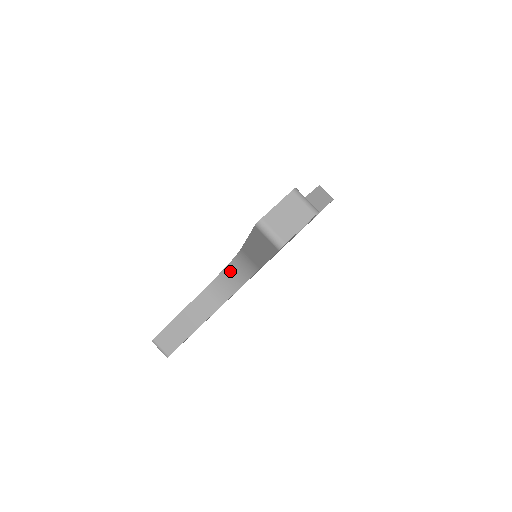
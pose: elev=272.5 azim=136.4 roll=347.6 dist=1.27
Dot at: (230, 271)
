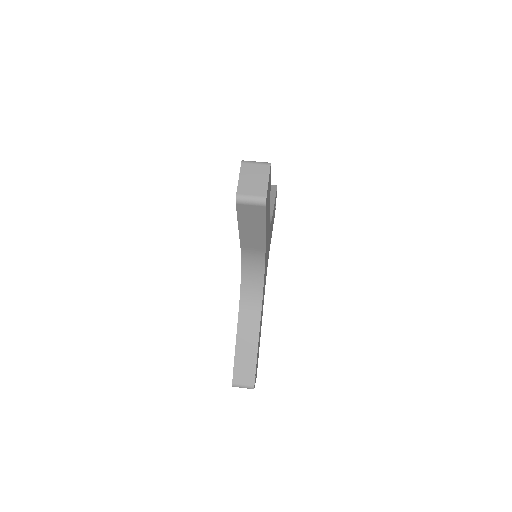
Dot at: (246, 277)
